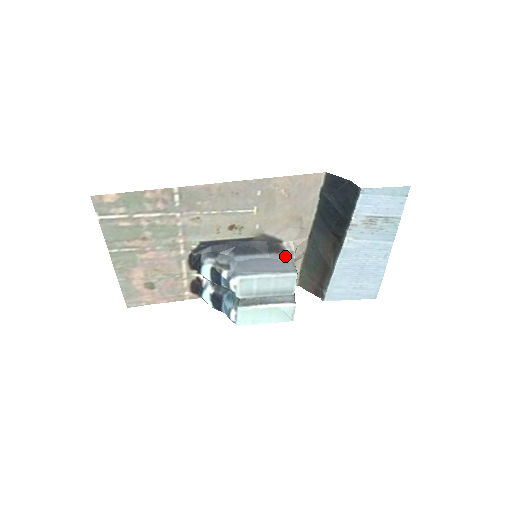
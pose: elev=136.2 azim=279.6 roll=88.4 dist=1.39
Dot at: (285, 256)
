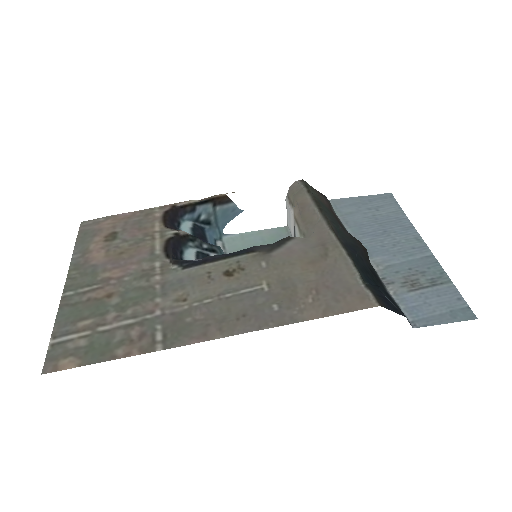
Dot at: occluded
